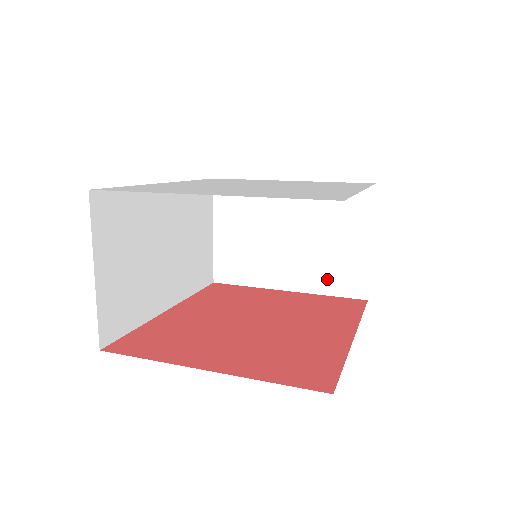
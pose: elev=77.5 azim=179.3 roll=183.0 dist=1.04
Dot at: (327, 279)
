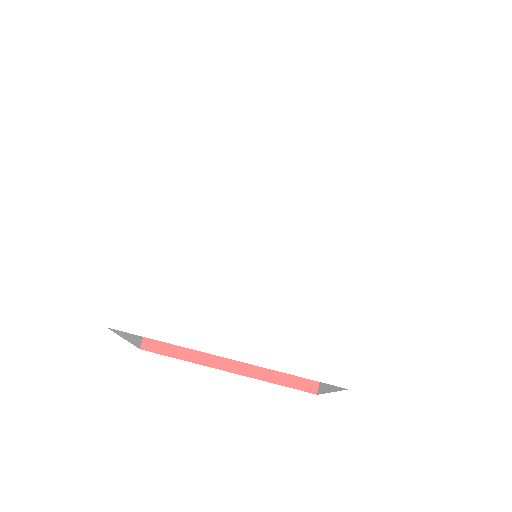
Dot at: occluded
